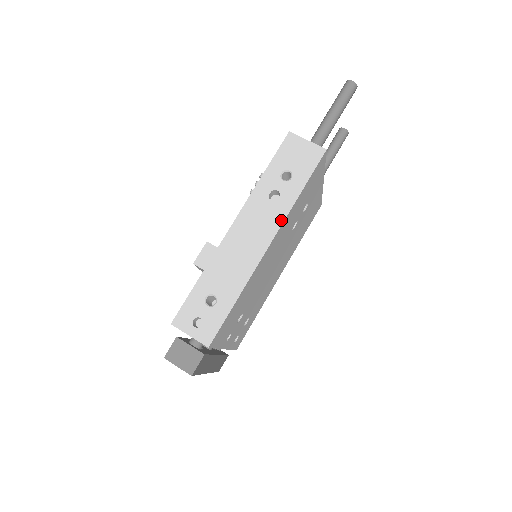
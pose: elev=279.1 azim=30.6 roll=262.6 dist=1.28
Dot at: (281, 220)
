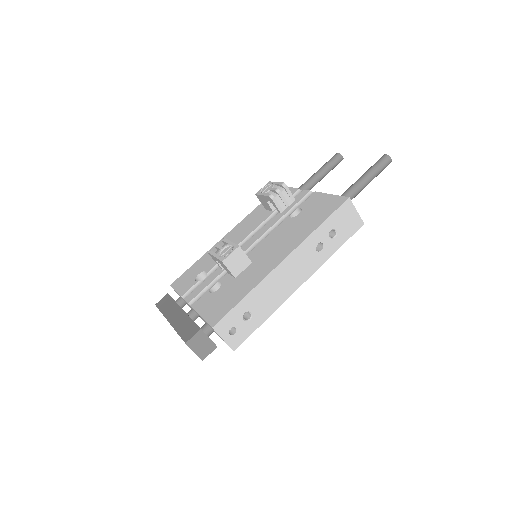
Dot at: (316, 268)
